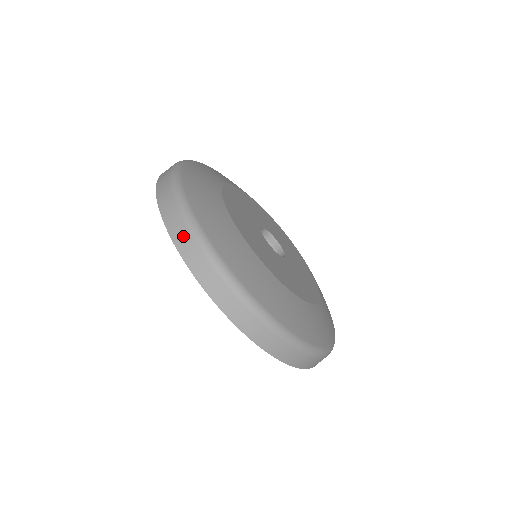
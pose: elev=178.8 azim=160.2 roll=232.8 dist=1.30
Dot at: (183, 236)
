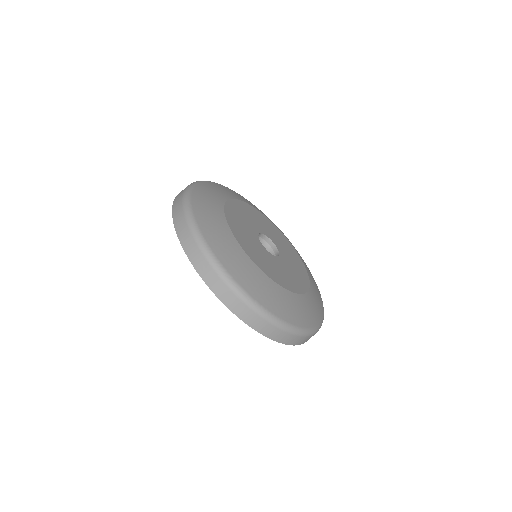
Dot at: (214, 280)
